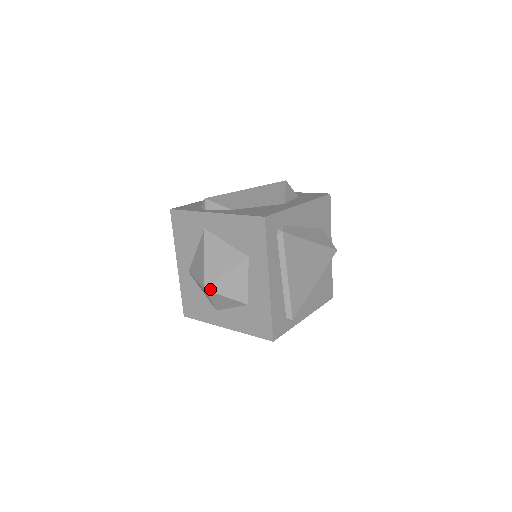
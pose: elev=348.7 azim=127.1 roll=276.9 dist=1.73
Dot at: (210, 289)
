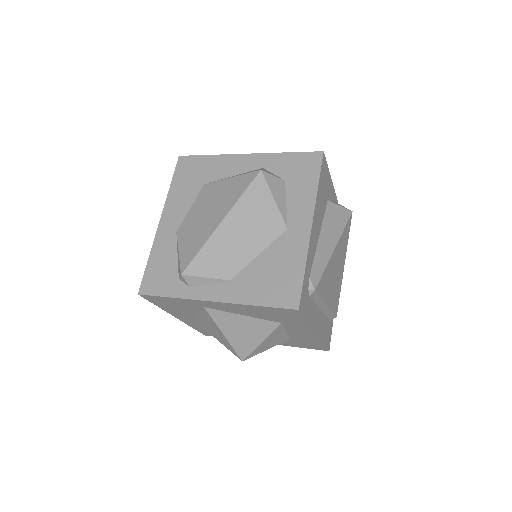
Dot at: (248, 358)
